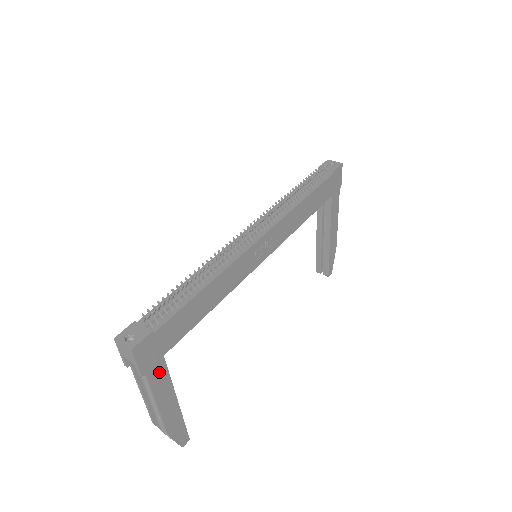
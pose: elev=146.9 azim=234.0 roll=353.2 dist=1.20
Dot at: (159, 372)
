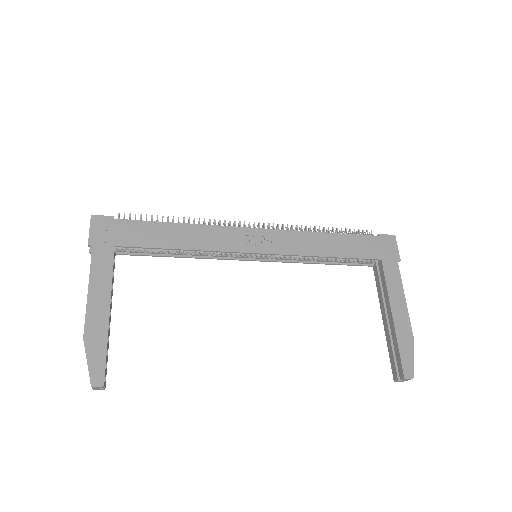
Dot at: (105, 257)
